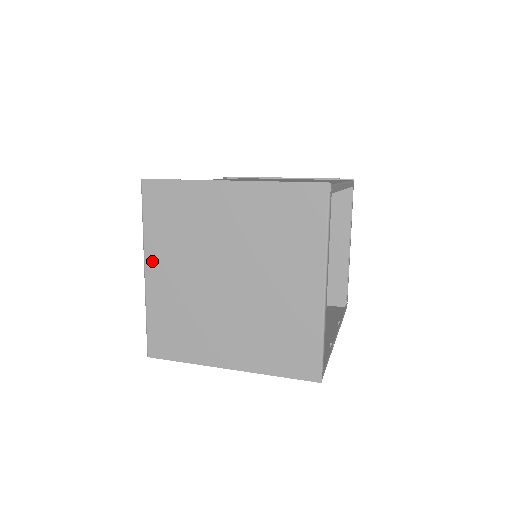
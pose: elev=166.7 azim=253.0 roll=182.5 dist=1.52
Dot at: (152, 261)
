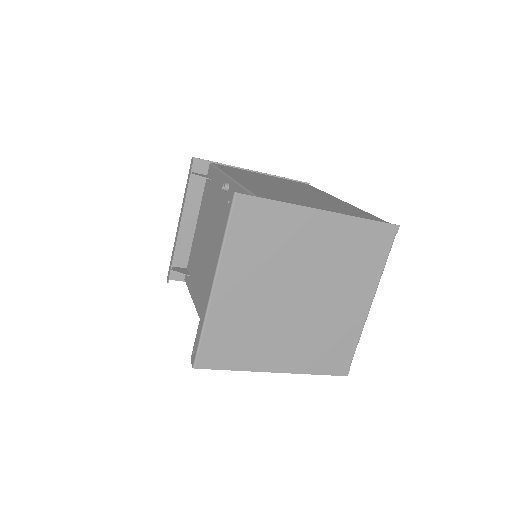
Dot at: (225, 276)
